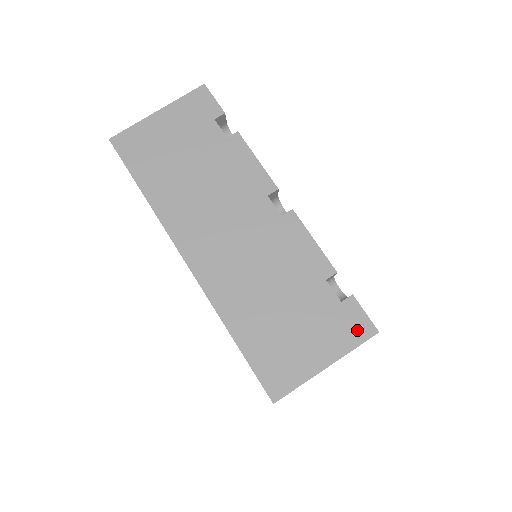
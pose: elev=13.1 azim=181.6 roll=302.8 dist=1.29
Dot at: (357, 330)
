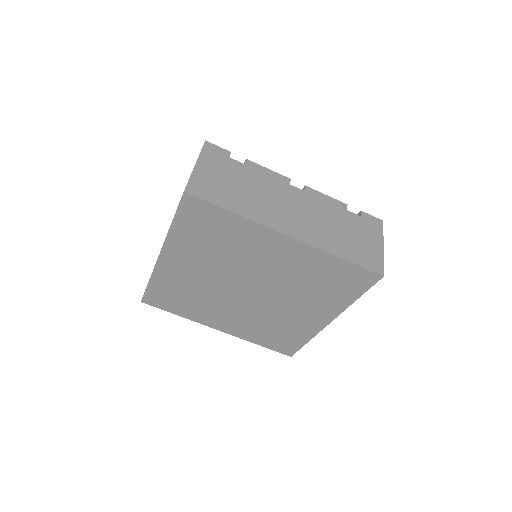
Dot at: (377, 224)
